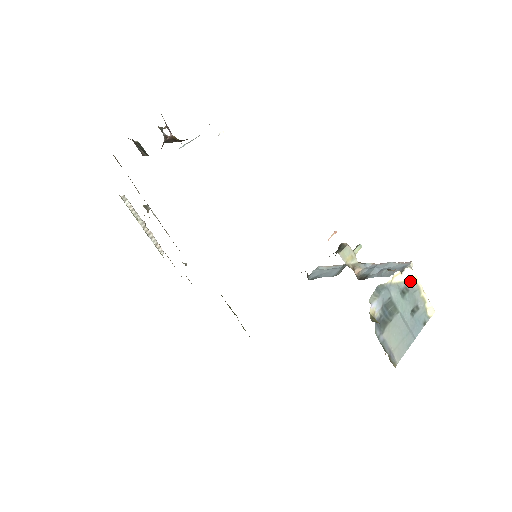
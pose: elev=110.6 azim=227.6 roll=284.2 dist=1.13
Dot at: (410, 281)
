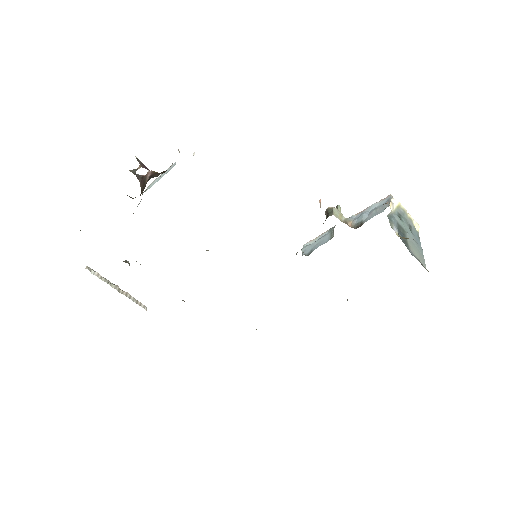
Dot at: (398, 208)
